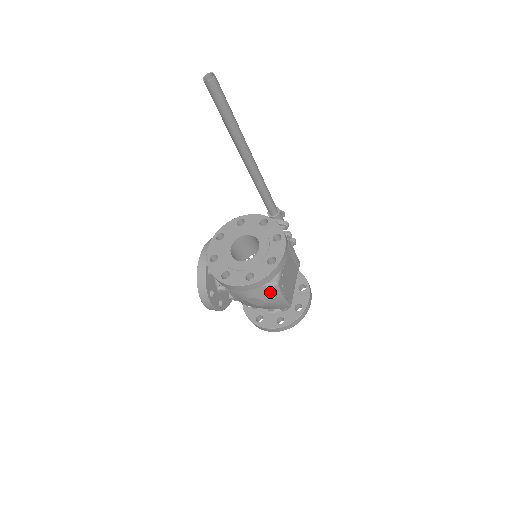
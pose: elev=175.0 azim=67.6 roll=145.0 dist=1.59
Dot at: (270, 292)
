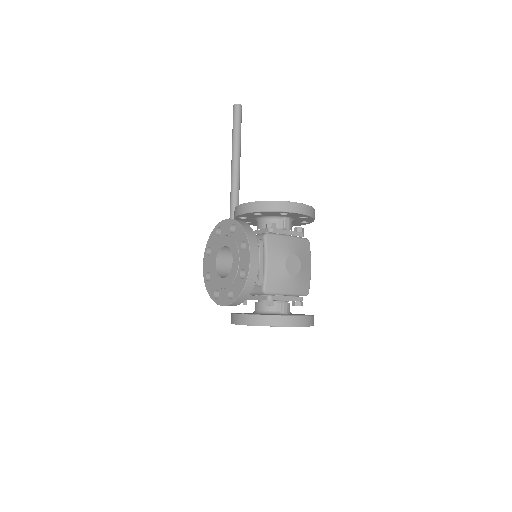
Dot at: (305, 249)
